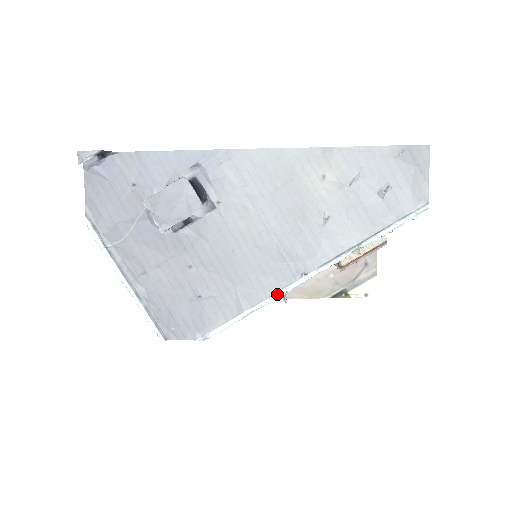
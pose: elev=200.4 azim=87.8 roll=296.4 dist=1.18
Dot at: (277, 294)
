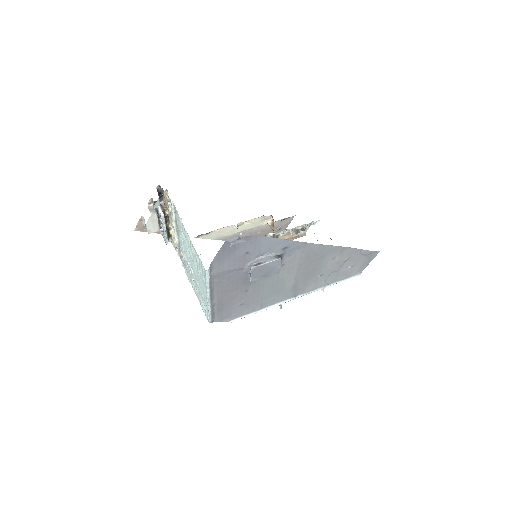
Dot at: (279, 304)
